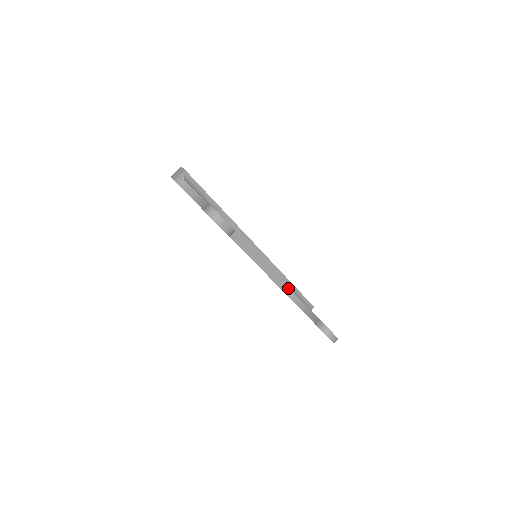
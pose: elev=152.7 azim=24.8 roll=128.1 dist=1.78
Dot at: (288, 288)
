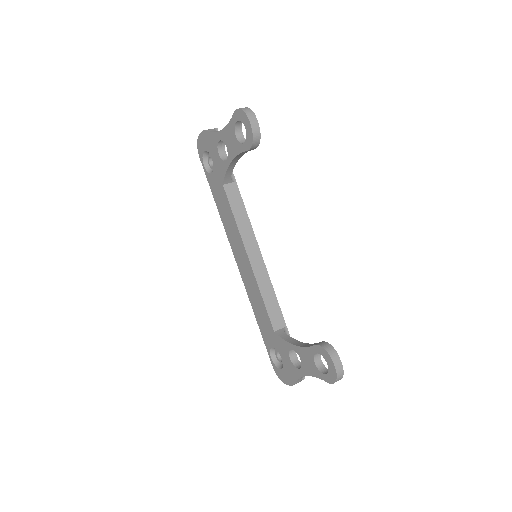
Dot at: (280, 328)
